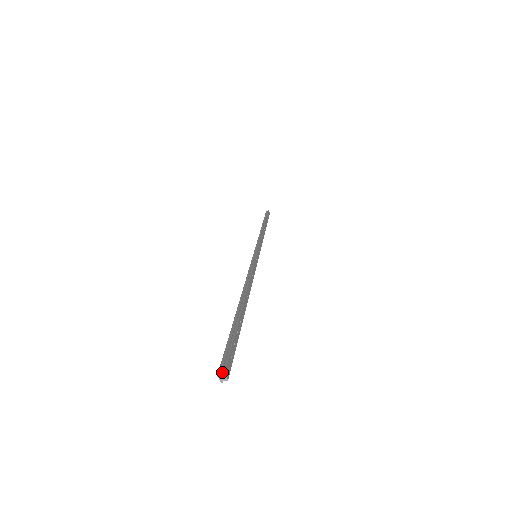
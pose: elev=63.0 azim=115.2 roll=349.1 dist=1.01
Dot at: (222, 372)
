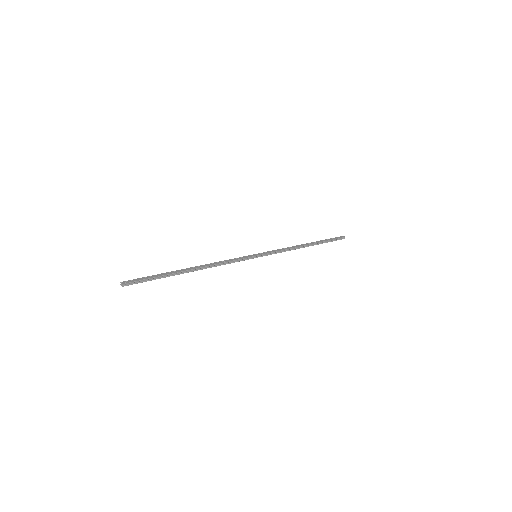
Dot at: (121, 282)
